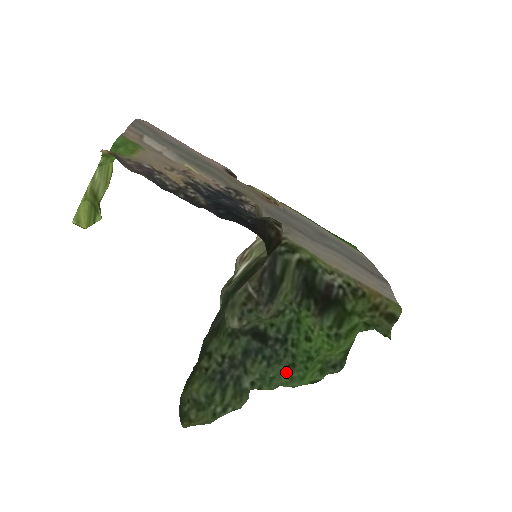
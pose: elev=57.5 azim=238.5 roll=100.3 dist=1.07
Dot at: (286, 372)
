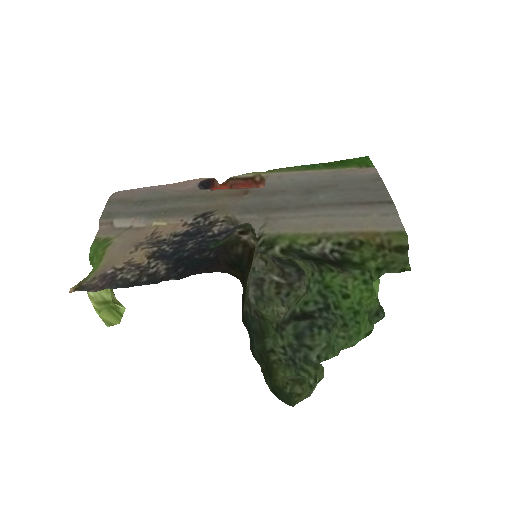
Dot at: (342, 334)
